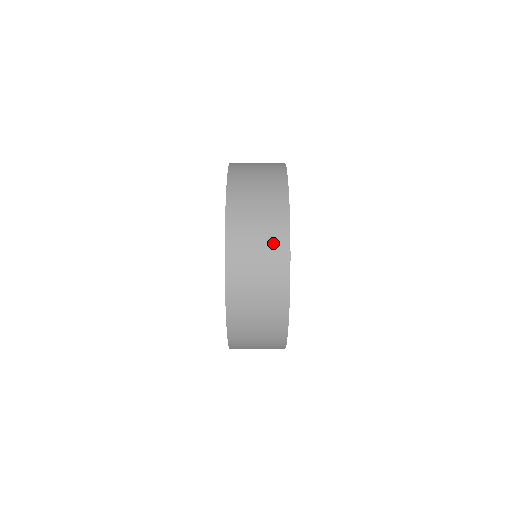
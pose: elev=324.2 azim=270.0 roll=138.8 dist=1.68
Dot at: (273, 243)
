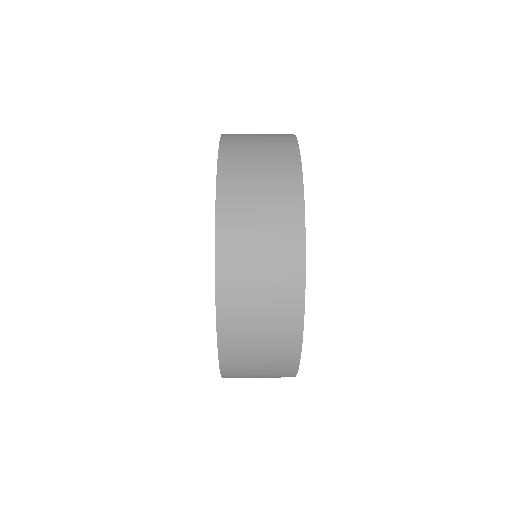
Dot at: occluded
